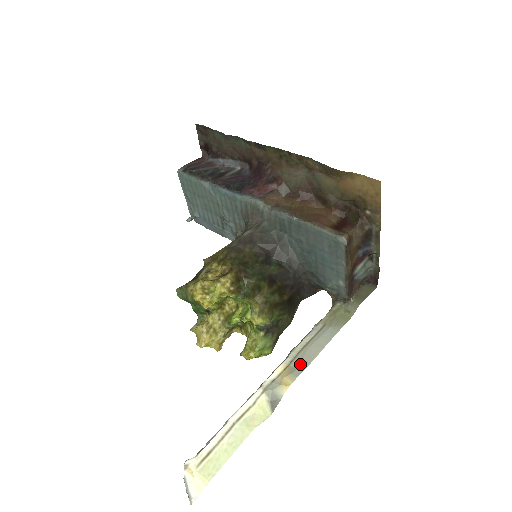
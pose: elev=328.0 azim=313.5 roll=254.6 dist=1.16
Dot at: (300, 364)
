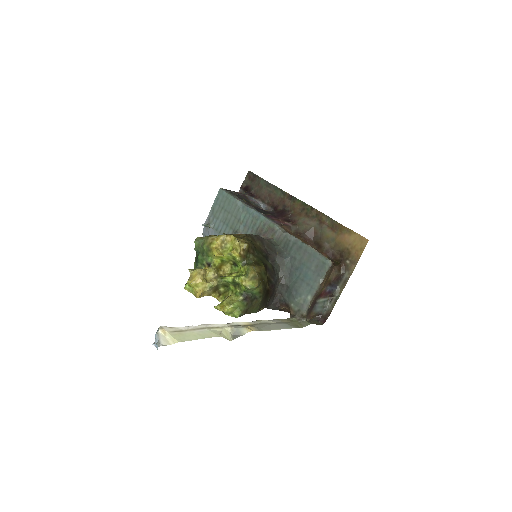
Dot at: (262, 327)
